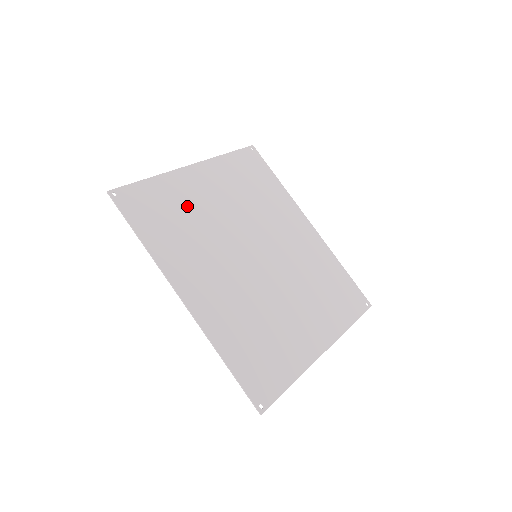
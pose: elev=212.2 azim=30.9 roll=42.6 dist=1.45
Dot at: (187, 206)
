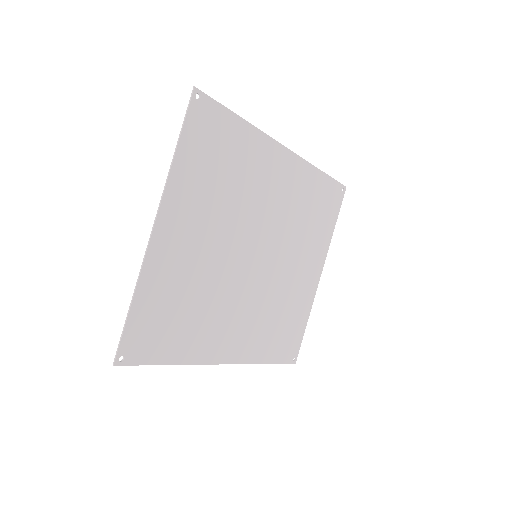
Dot at: (182, 284)
